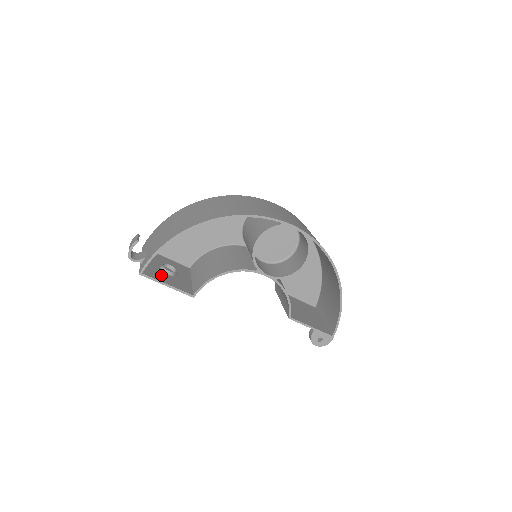
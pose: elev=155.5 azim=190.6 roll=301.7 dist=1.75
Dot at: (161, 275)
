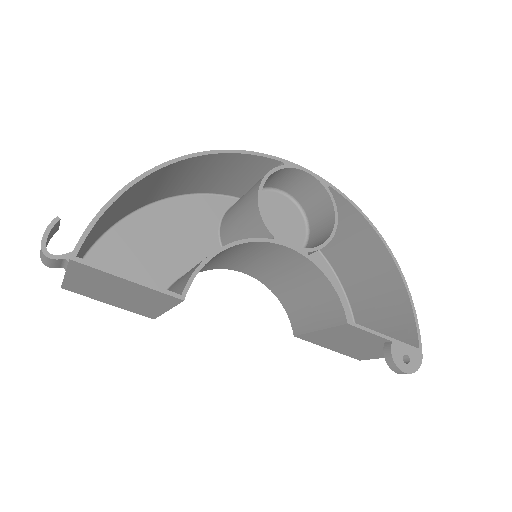
Dot at: occluded
